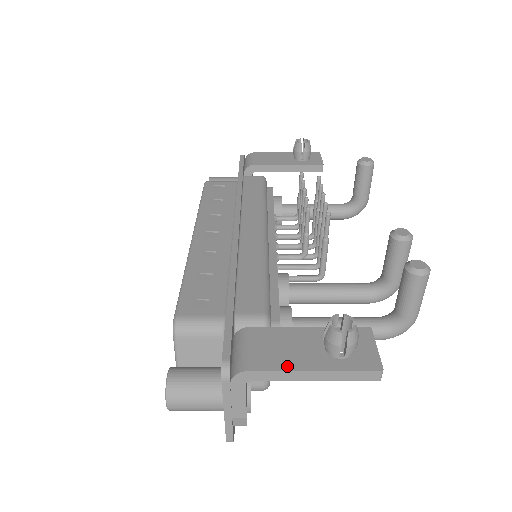
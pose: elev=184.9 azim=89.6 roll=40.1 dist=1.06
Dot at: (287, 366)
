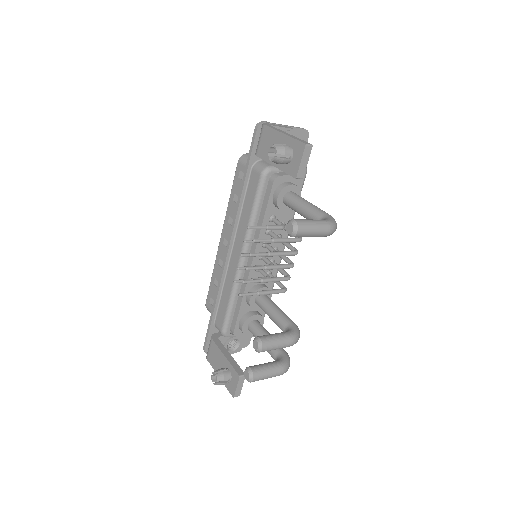
Dot at: (214, 368)
